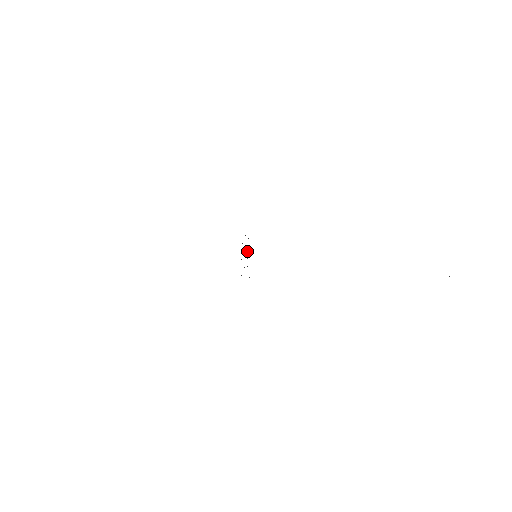
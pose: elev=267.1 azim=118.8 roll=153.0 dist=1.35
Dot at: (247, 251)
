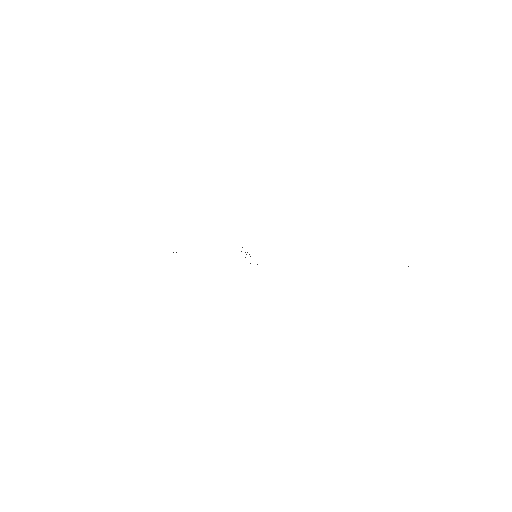
Dot at: occluded
